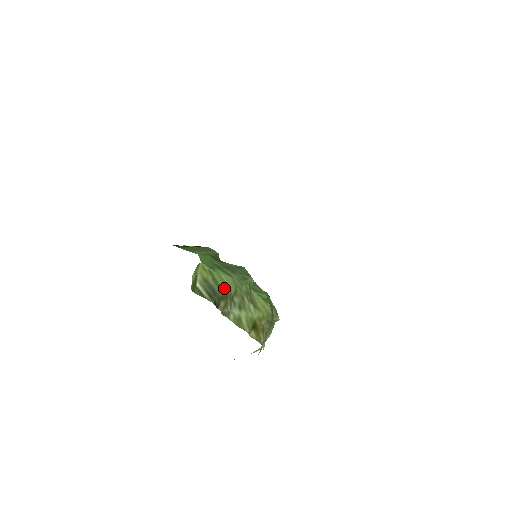
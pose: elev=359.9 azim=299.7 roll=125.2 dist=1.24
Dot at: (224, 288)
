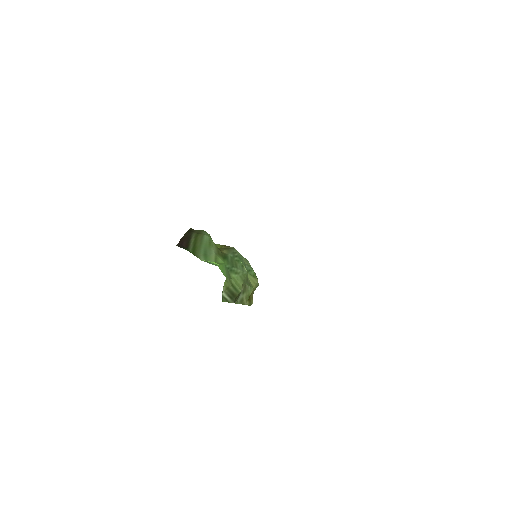
Dot at: (239, 289)
